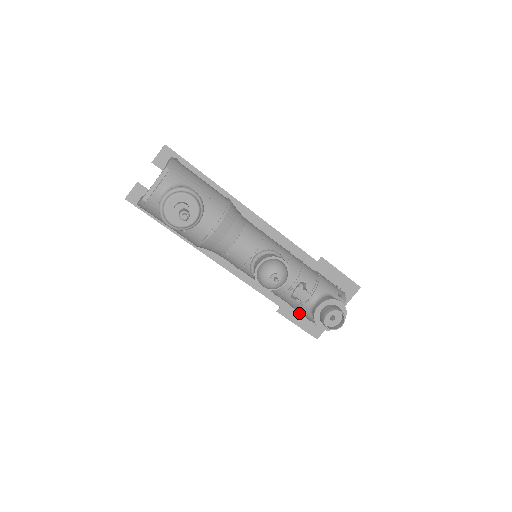
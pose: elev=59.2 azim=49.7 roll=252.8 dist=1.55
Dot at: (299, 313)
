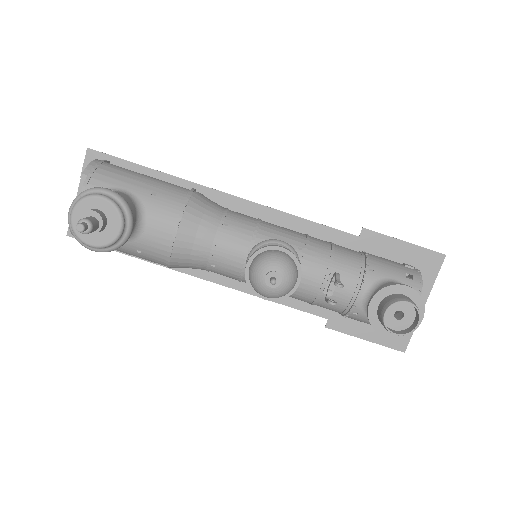
Dot at: occluded
